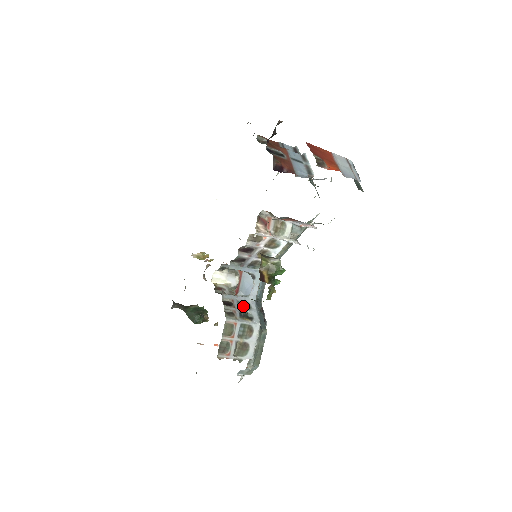
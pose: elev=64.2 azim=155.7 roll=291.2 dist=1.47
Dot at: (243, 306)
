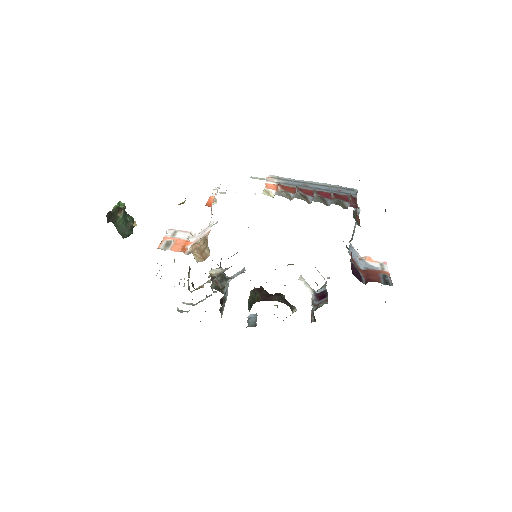
Dot at: (225, 293)
